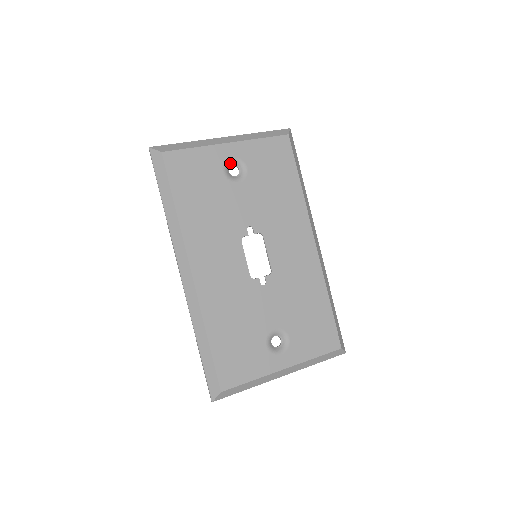
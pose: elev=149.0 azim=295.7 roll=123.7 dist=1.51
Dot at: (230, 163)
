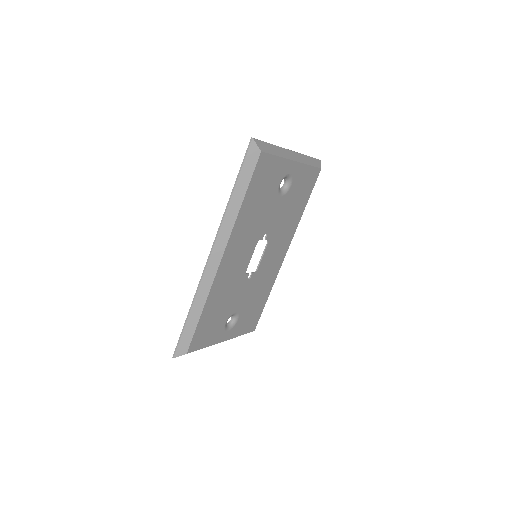
Dot at: (285, 177)
